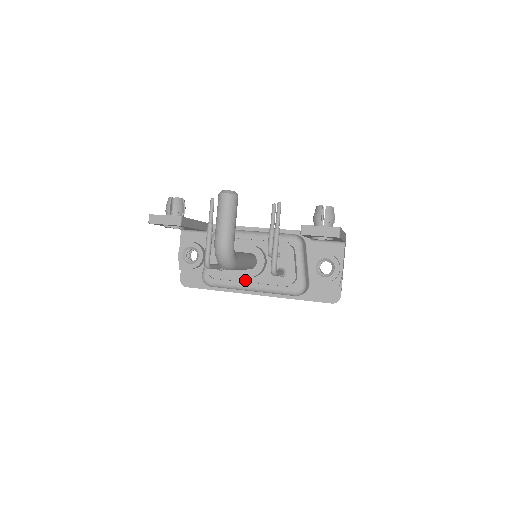
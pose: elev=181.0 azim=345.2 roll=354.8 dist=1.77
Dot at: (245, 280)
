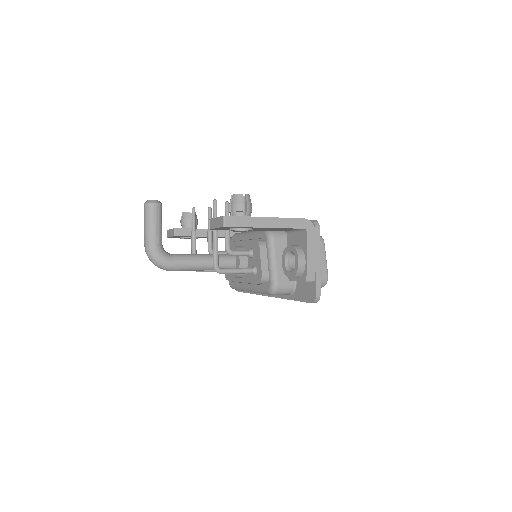
Dot at: (239, 281)
